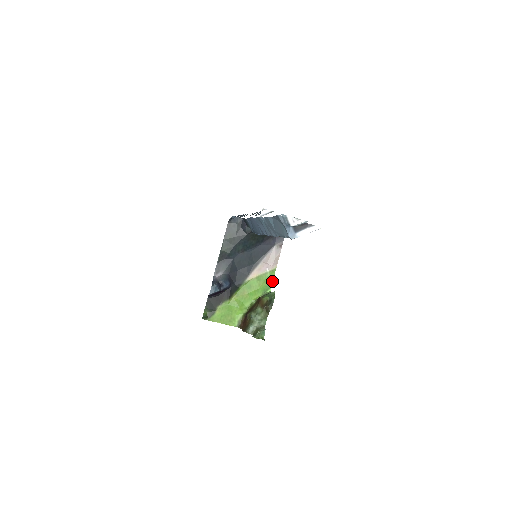
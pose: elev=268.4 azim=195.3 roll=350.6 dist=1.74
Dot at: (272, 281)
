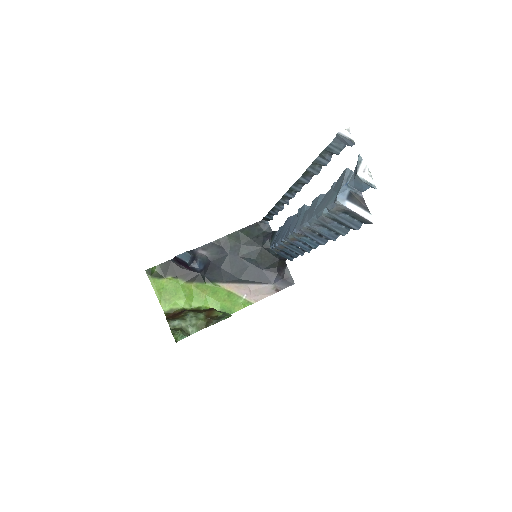
Dot at: (238, 310)
